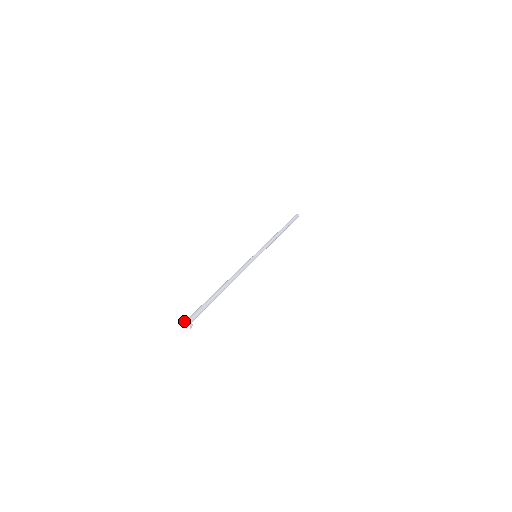
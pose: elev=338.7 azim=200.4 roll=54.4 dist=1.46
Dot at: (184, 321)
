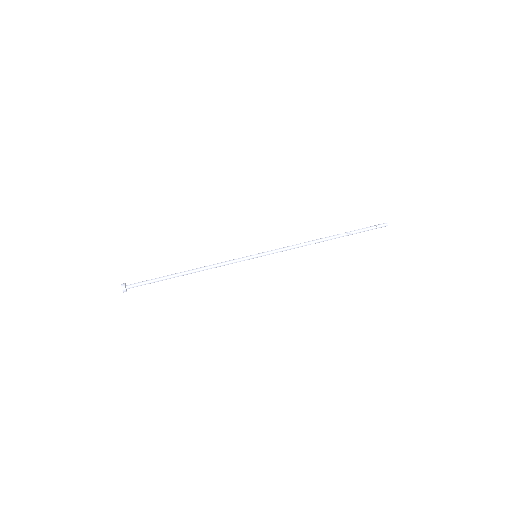
Dot at: (122, 284)
